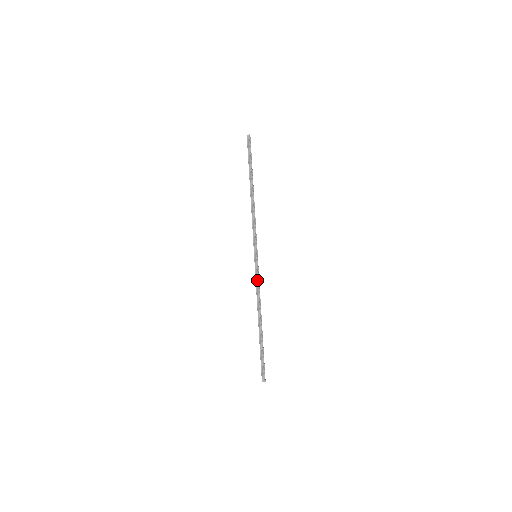
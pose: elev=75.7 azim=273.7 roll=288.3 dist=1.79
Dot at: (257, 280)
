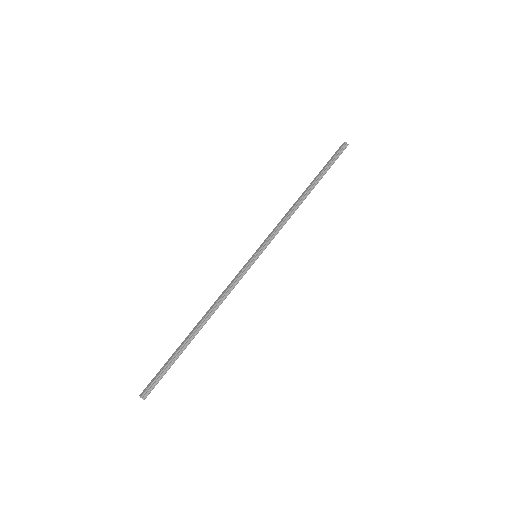
Dot at: (236, 281)
